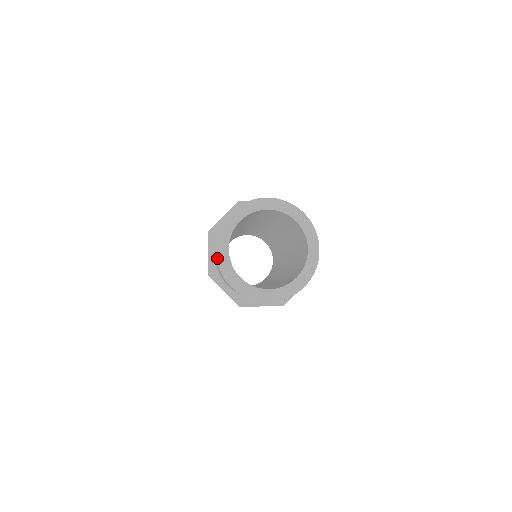
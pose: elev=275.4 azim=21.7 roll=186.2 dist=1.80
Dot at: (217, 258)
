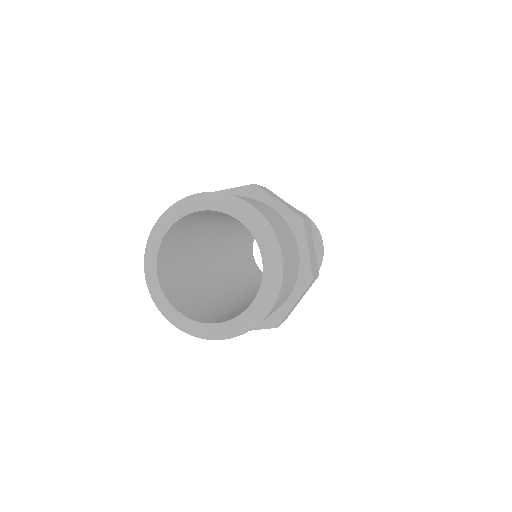
Dot at: (150, 234)
